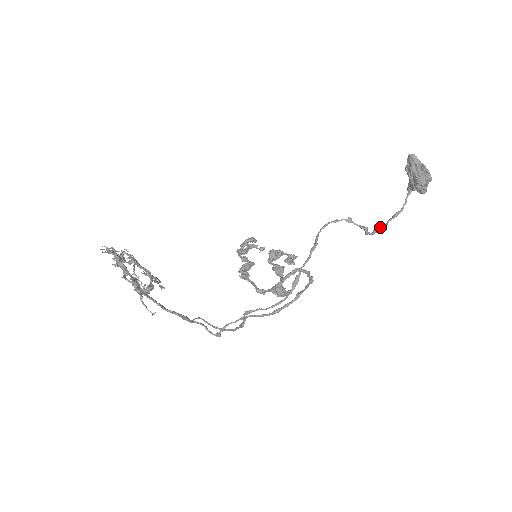
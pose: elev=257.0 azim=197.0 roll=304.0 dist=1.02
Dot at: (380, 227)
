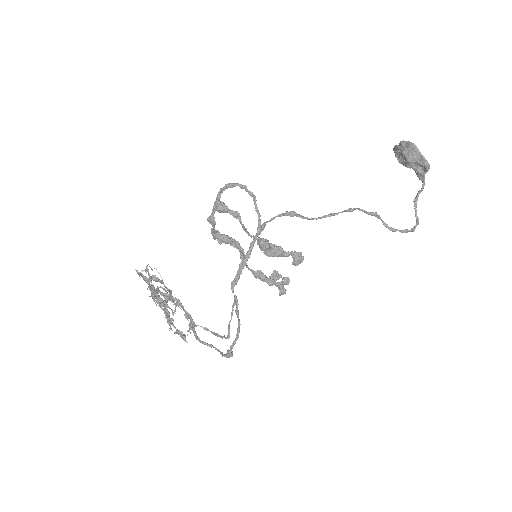
Dot at: (415, 226)
